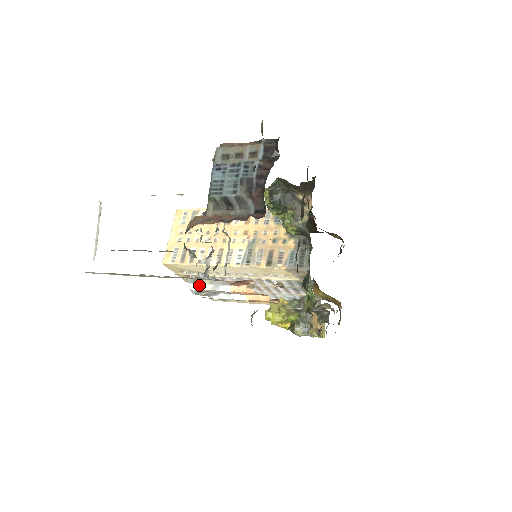
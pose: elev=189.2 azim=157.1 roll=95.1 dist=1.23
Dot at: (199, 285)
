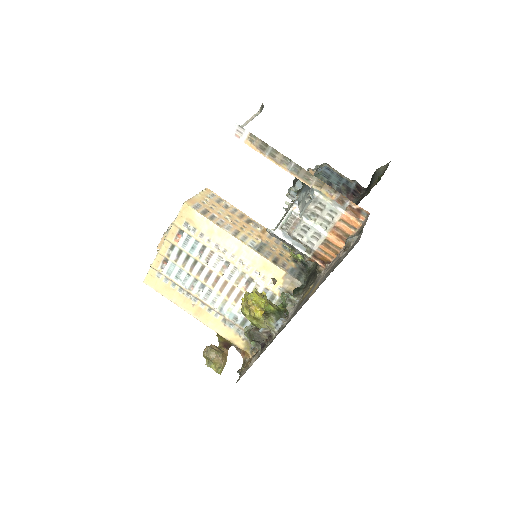
Dot at: (322, 196)
